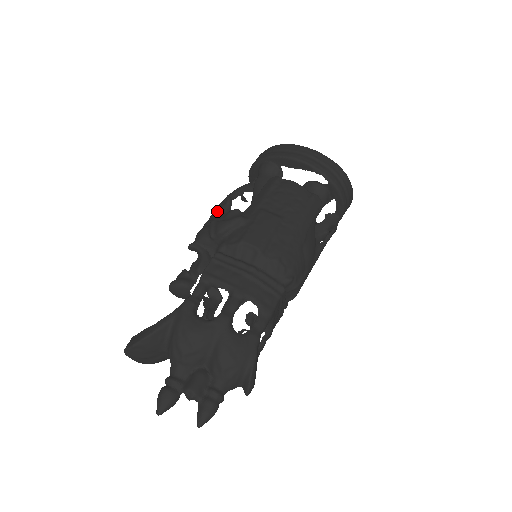
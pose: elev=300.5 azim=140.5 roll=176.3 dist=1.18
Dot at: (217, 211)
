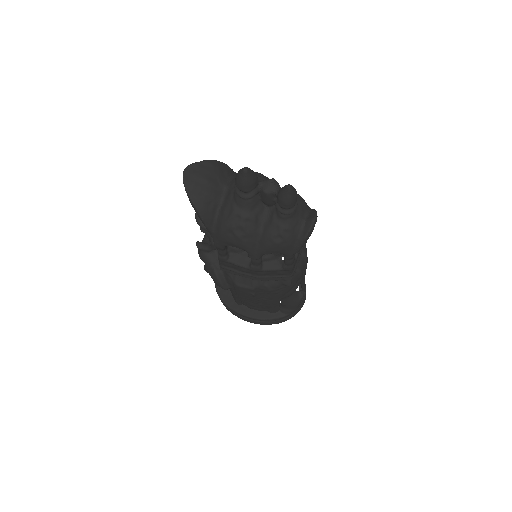
Dot at: occluded
